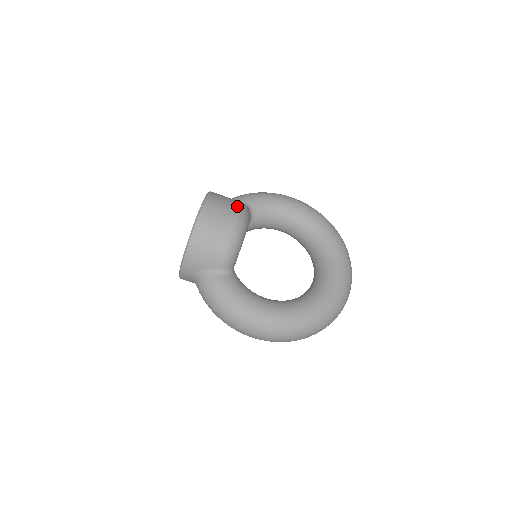
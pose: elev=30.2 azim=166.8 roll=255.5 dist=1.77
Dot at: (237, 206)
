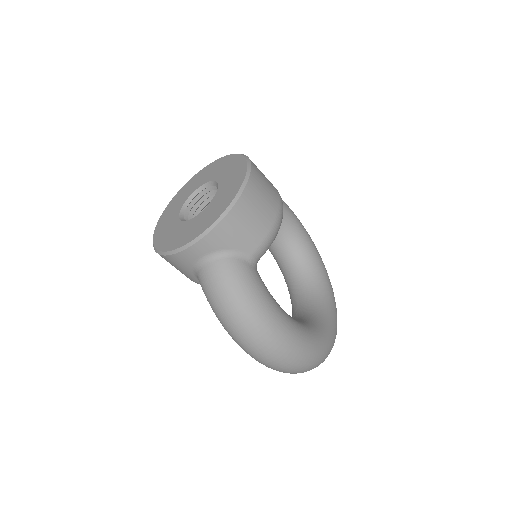
Dot at: occluded
